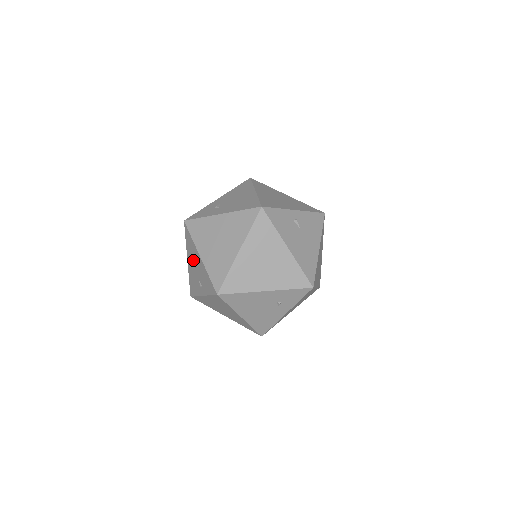
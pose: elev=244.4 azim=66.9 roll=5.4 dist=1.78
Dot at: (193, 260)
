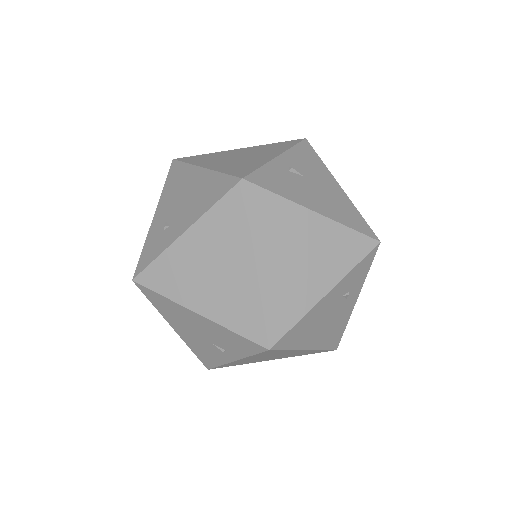
Dot at: (185, 324)
